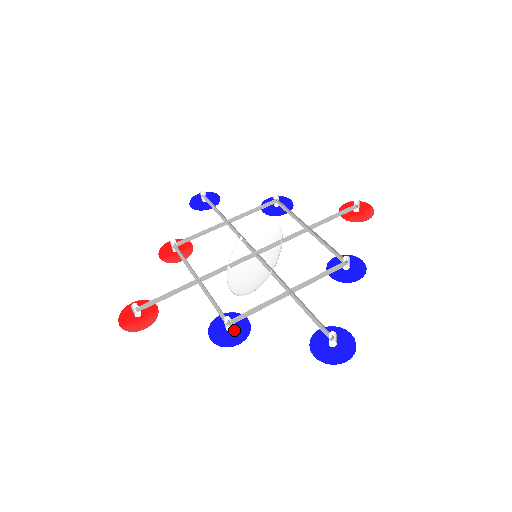
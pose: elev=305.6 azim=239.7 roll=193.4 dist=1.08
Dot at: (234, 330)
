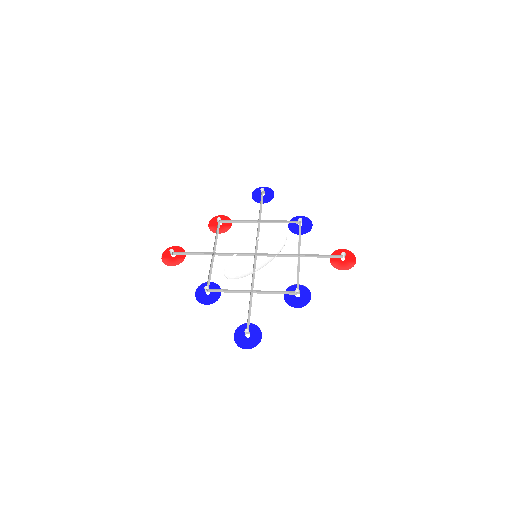
Dot at: (210, 295)
